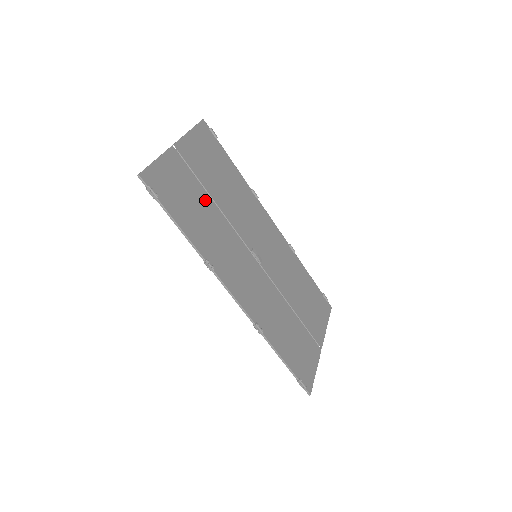
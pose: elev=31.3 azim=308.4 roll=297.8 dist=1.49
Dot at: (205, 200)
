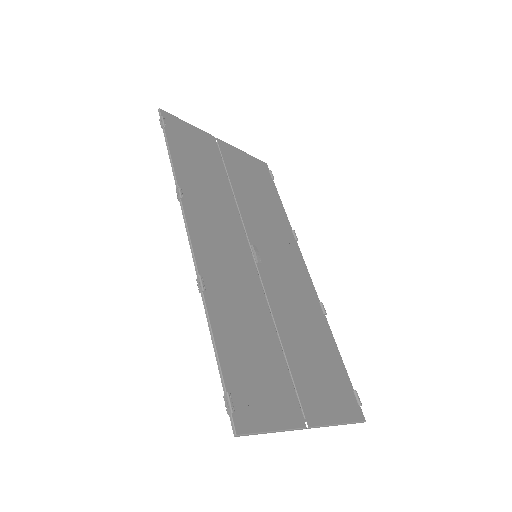
Dot at: (221, 177)
